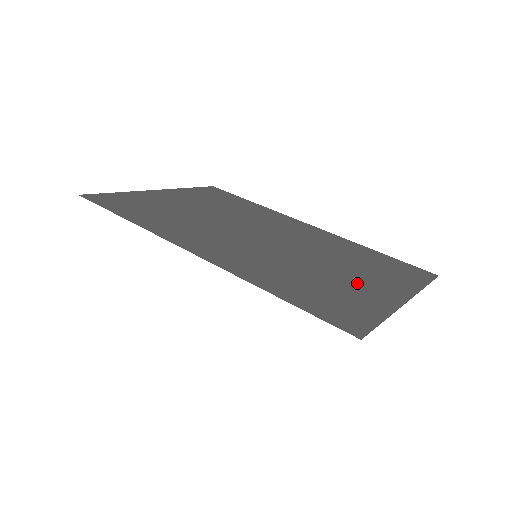
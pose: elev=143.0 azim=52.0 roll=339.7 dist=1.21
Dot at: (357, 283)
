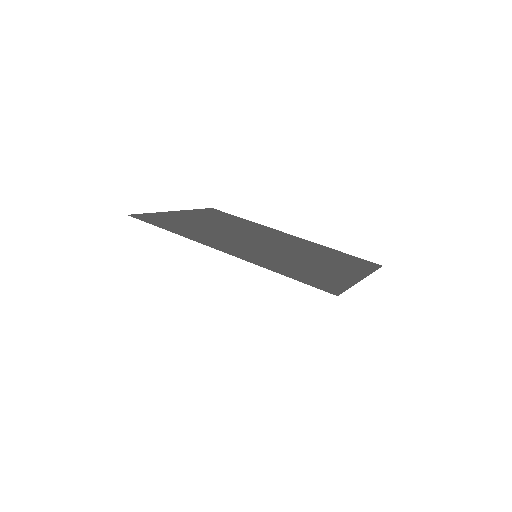
Dot at: (330, 269)
